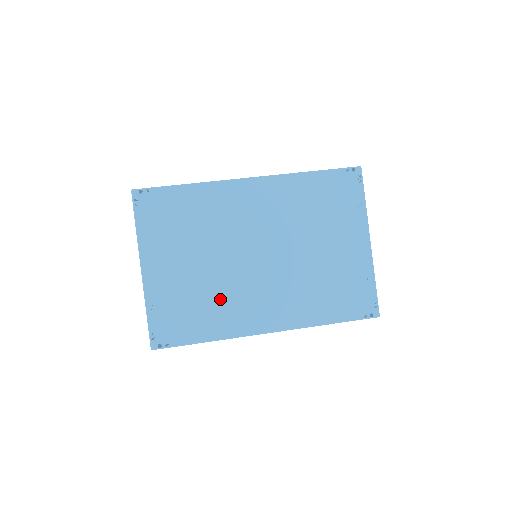
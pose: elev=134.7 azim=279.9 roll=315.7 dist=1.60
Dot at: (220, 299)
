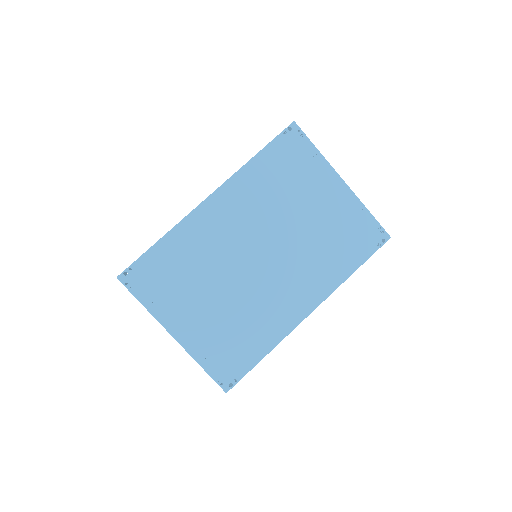
Dot at: (253, 314)
